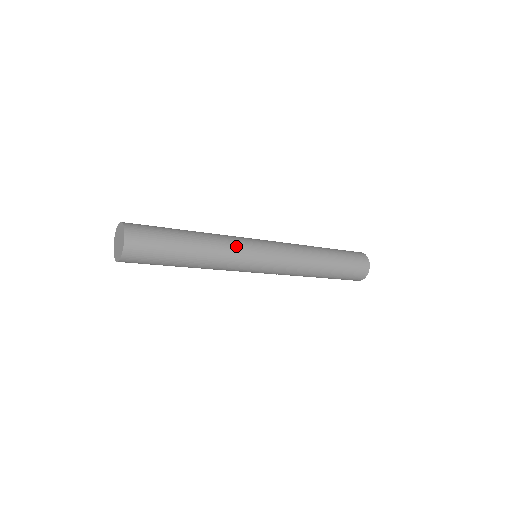
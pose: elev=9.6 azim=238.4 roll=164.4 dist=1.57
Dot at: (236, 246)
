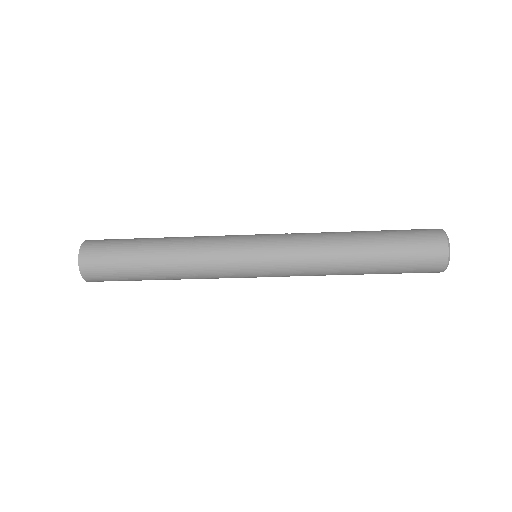
Dot at: (212, 264)
